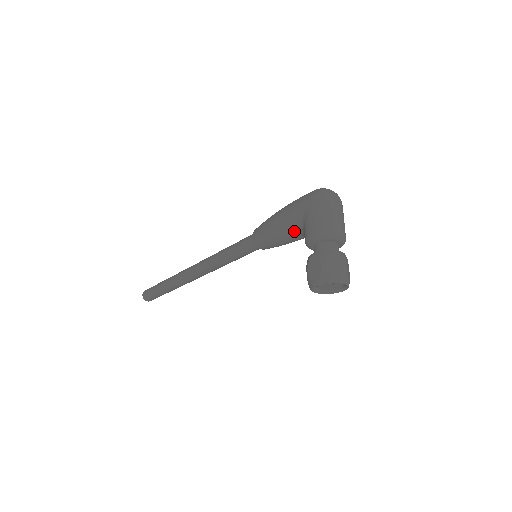
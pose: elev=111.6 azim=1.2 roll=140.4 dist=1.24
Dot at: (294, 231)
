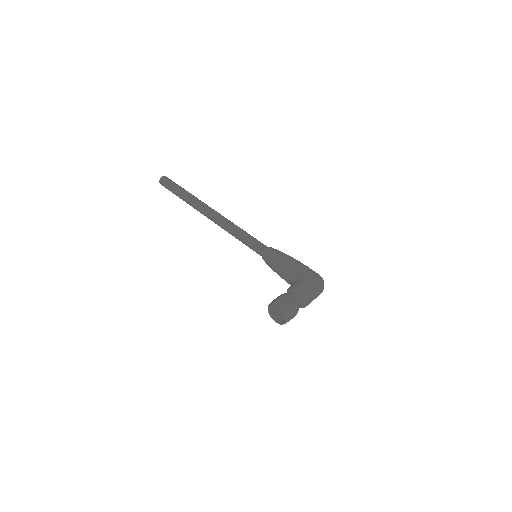
Dot at: (291, 275)
